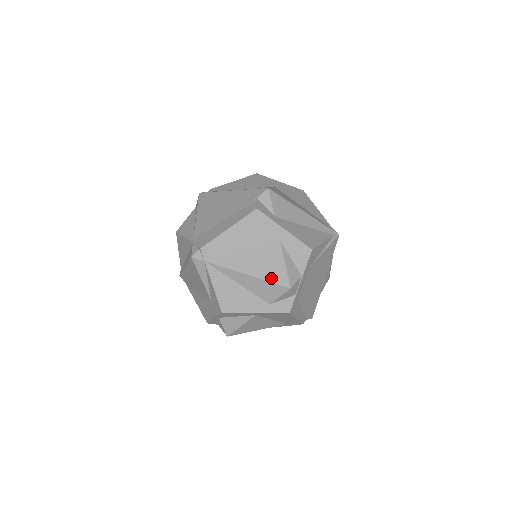
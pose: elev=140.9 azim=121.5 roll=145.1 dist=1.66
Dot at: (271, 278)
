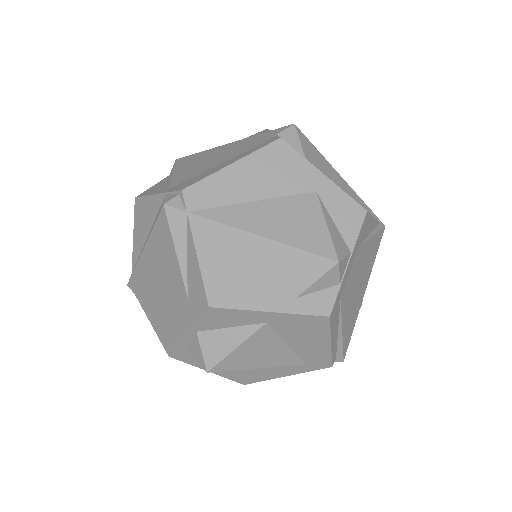
Dot at: (304, 244)
